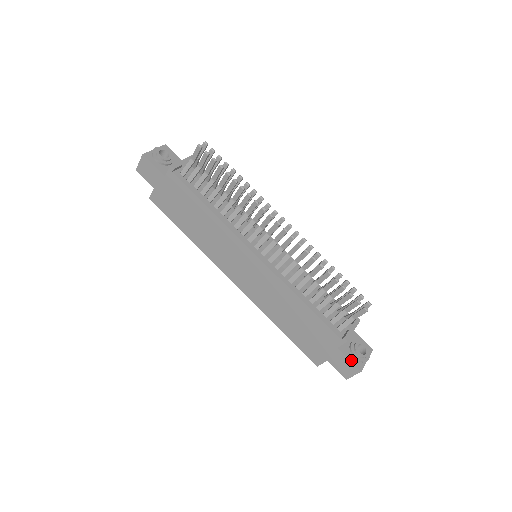
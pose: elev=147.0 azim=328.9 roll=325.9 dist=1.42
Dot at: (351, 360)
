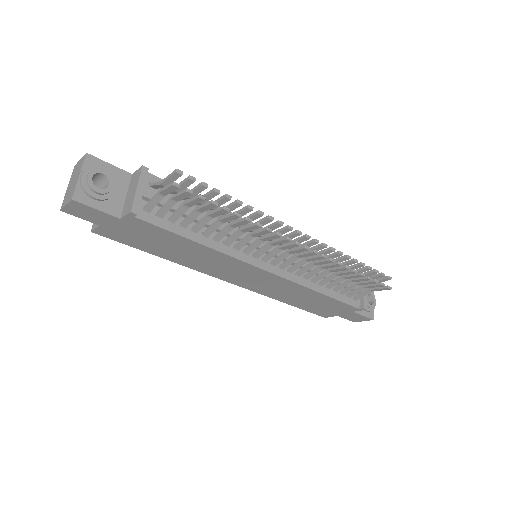
Dot at: (364, 315)
